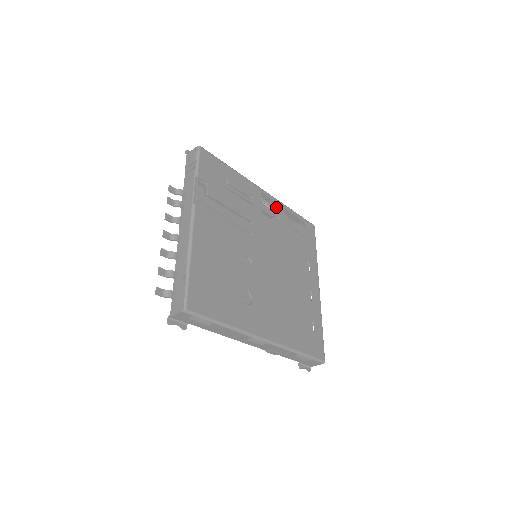
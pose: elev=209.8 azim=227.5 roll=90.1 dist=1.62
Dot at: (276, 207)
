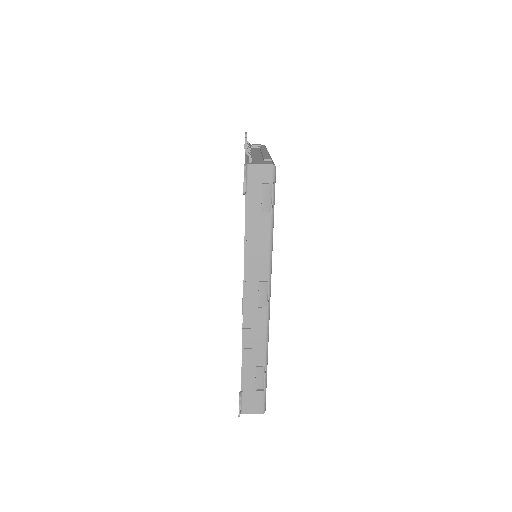
Dot at: occluded
